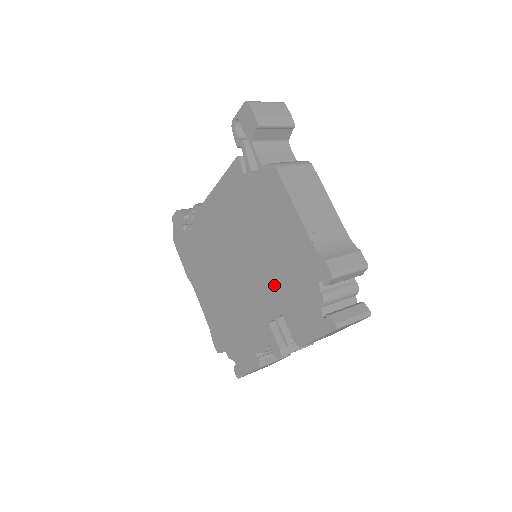
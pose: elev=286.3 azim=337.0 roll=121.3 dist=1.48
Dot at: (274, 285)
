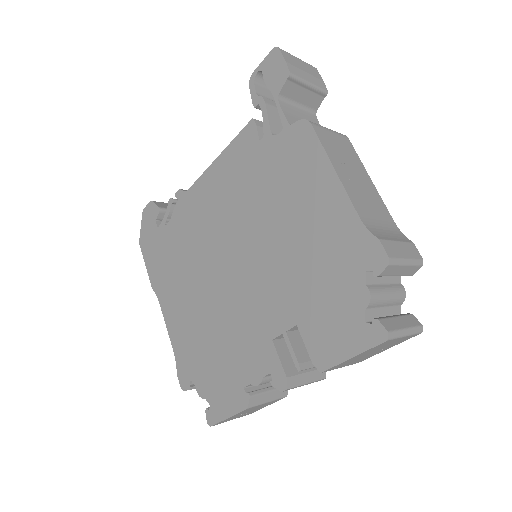
Dot at: (288, 284)
